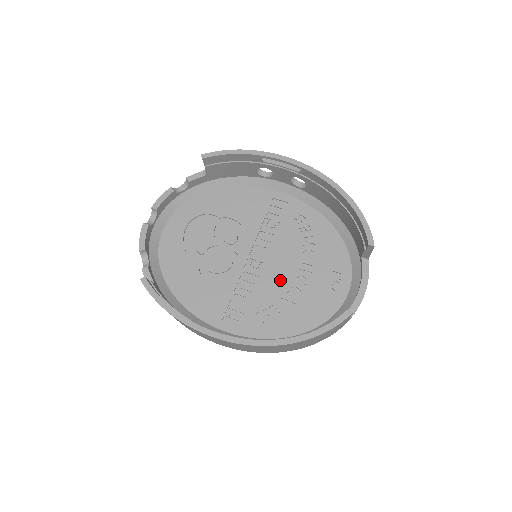
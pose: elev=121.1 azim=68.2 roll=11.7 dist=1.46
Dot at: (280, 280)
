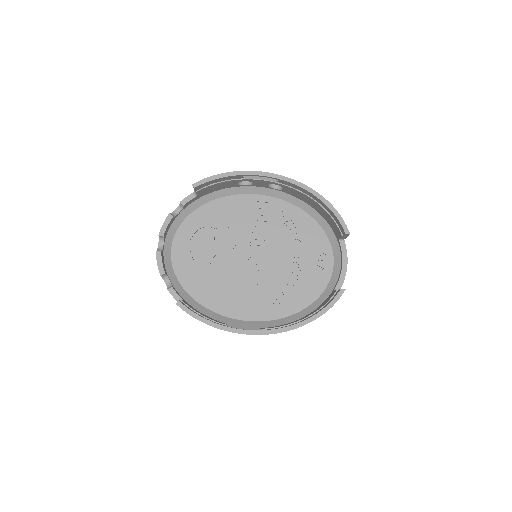
Dot at: (279, 270)
